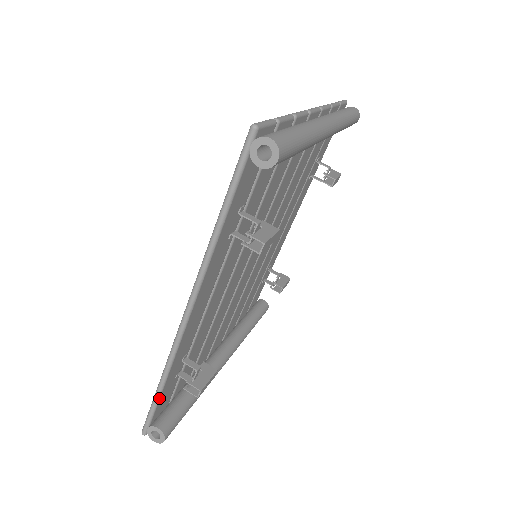
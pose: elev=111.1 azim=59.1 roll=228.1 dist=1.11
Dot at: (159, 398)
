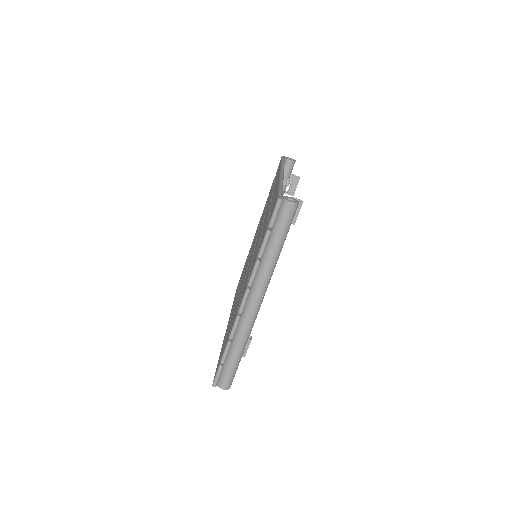
Dot at: occluded
